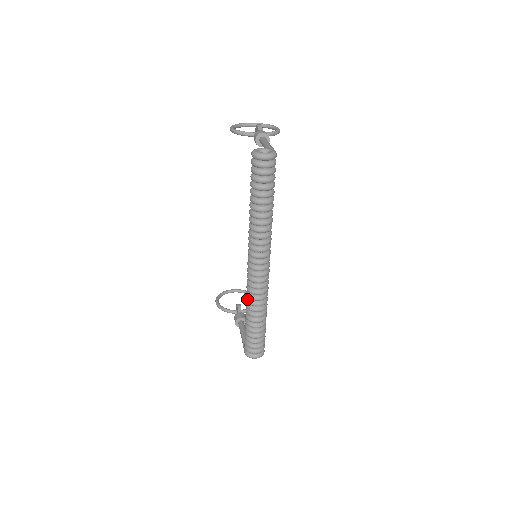
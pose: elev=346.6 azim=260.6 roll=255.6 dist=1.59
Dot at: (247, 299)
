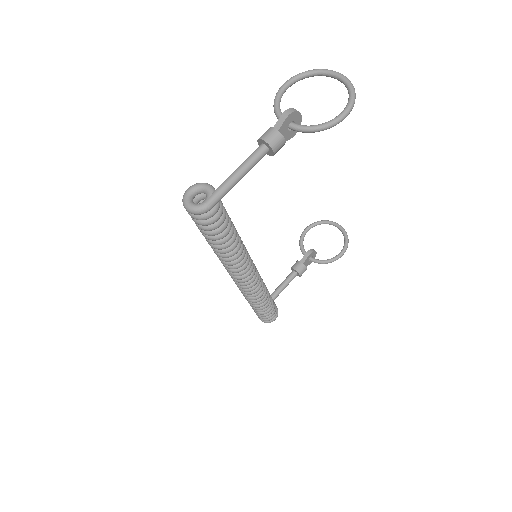
Dot at: occluded
